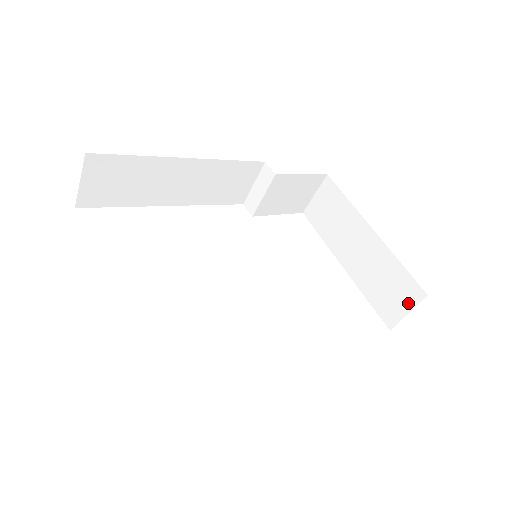
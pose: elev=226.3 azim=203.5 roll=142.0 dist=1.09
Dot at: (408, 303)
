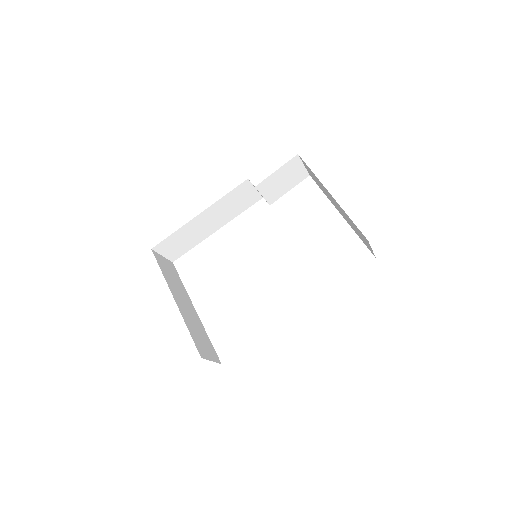
Dot at: (368, 244)
